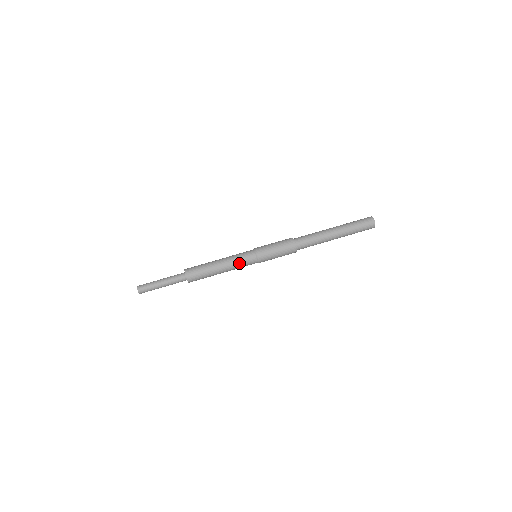
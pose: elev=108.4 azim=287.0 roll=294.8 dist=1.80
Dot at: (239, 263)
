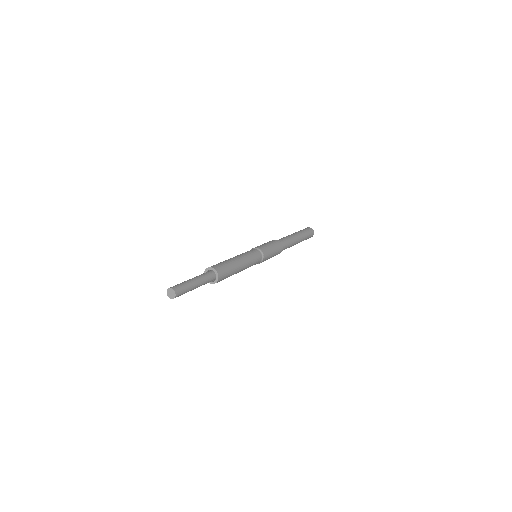
Dot at: (252, 261)
